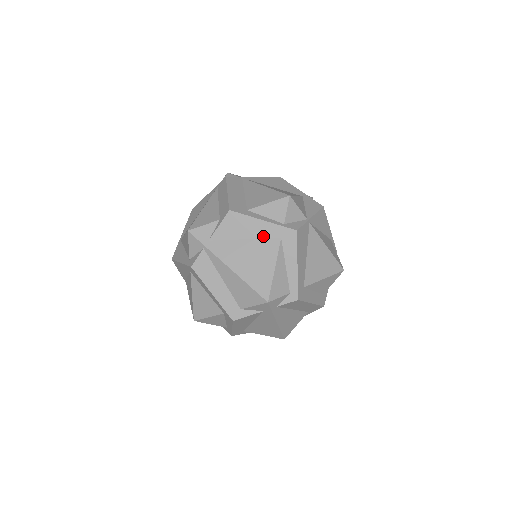
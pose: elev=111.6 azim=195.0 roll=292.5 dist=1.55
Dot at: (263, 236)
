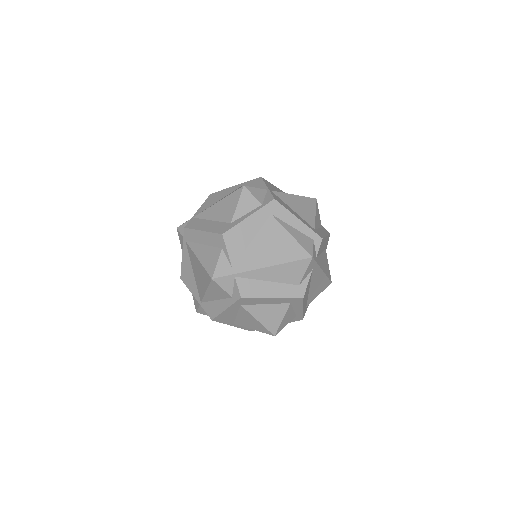
Dot at: (260, 226)
